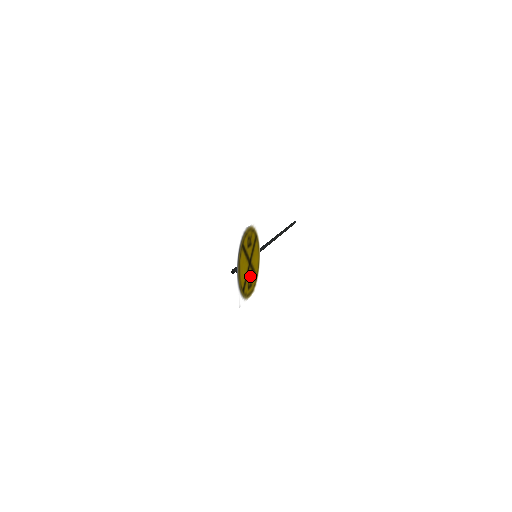
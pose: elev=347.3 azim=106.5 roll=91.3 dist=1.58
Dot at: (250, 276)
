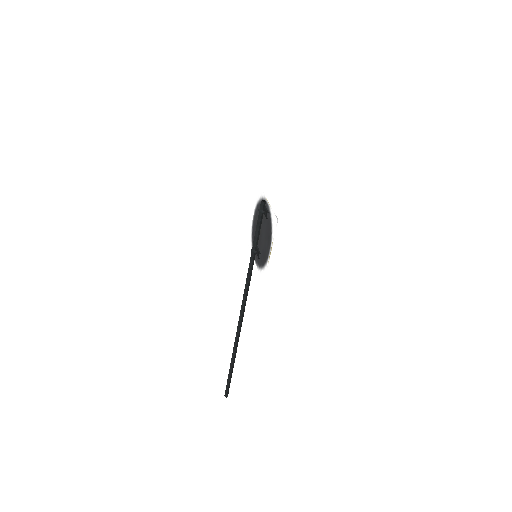
Dot at: (265, 242)
